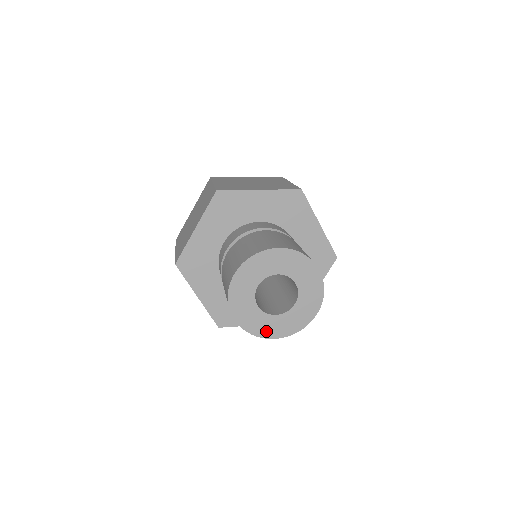
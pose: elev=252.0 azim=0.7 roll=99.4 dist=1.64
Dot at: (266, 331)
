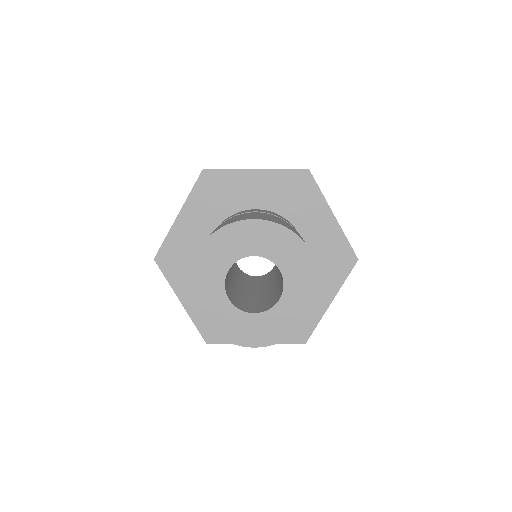
Dot at: (202, 299)
